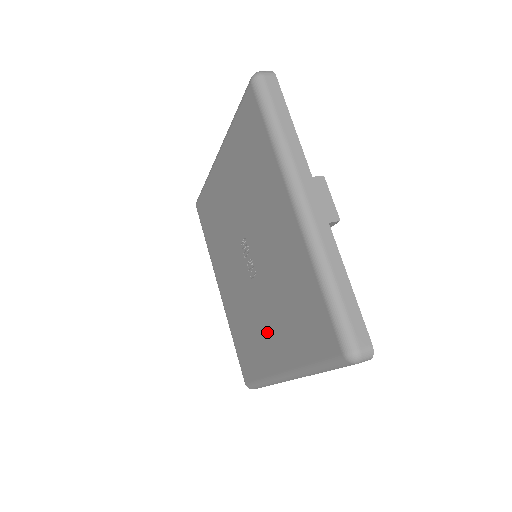
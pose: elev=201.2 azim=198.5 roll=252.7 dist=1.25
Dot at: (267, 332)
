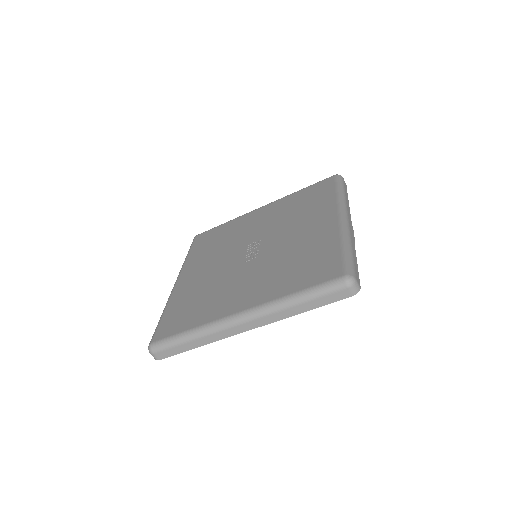
Dot at: (240, 289)
